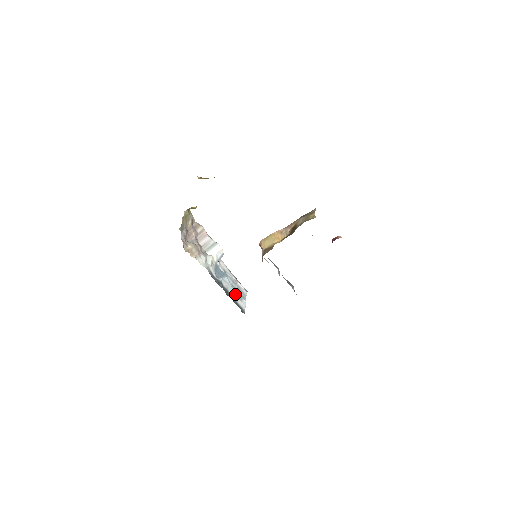
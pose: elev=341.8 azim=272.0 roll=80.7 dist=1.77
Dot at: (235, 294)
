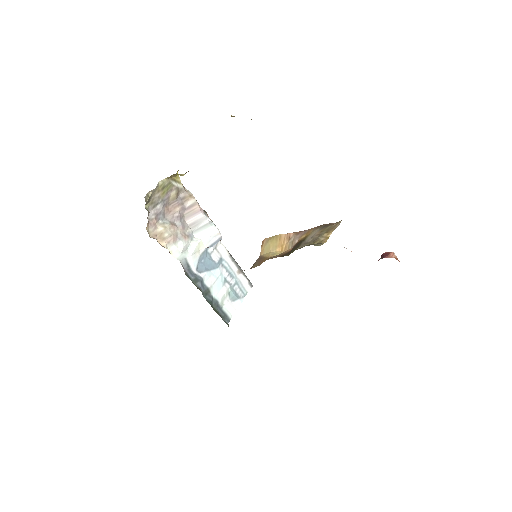
Dot at: (224, 293)
